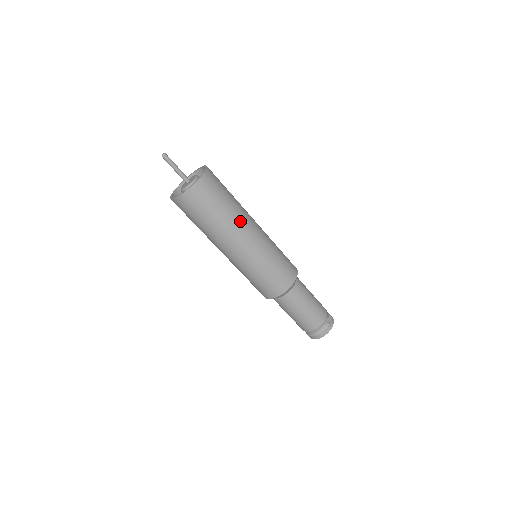
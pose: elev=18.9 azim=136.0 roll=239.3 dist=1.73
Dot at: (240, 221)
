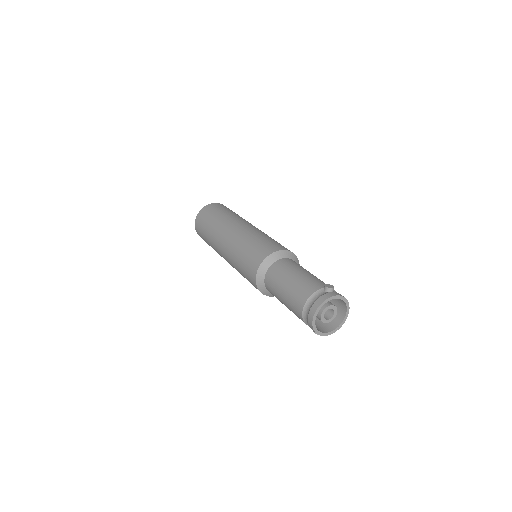
Dot at: (234, 219)
